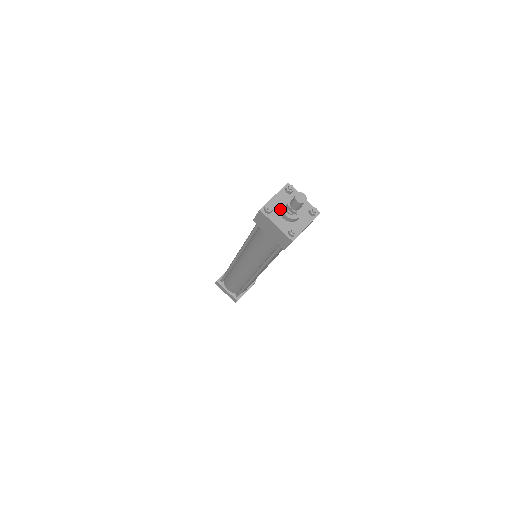
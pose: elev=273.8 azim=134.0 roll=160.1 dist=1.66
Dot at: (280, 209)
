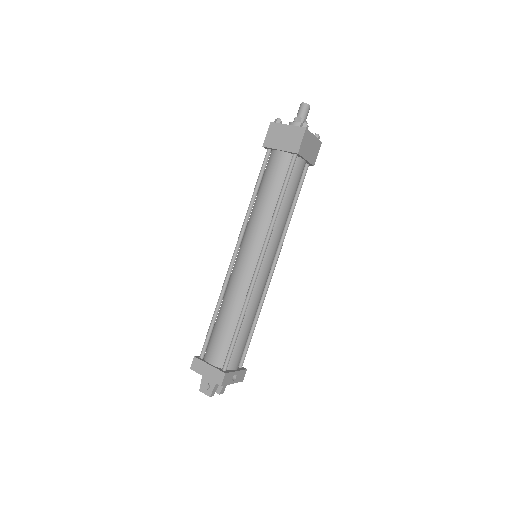
Dot at: occluded
